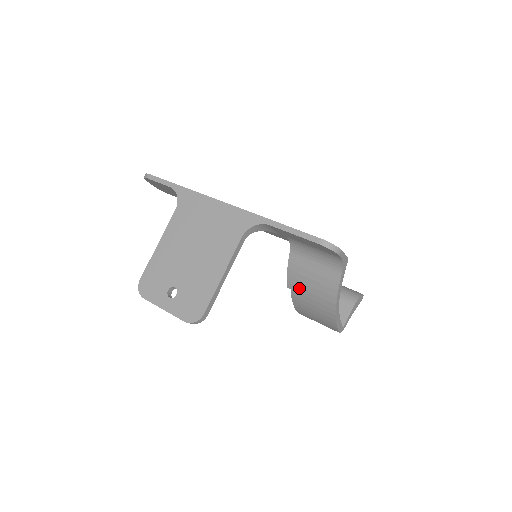
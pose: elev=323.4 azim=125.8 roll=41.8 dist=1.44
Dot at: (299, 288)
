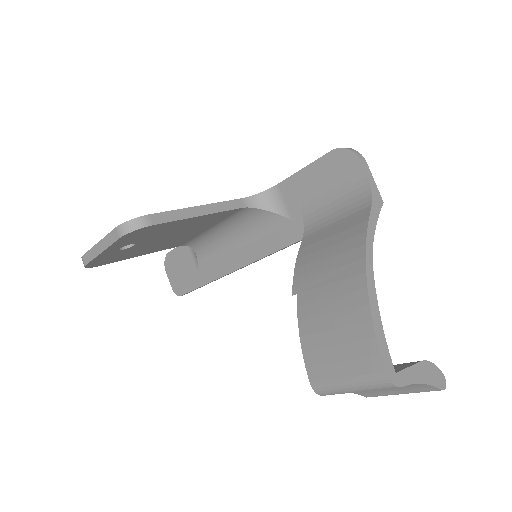
Dot at: (309, 278)
